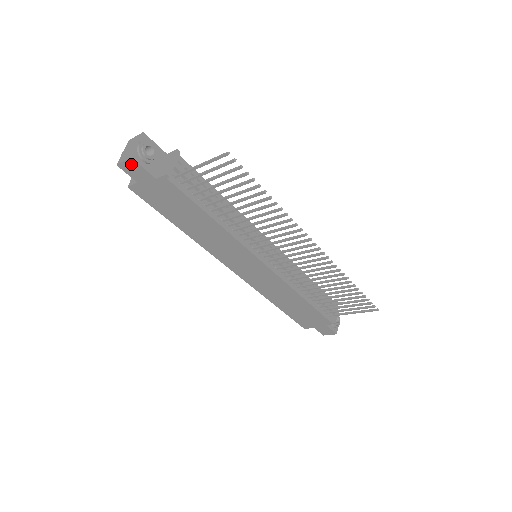
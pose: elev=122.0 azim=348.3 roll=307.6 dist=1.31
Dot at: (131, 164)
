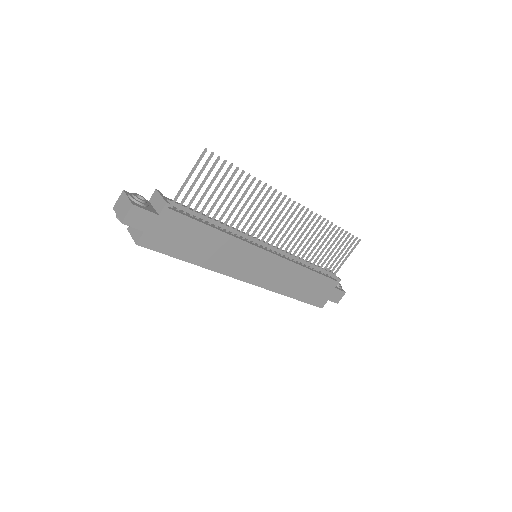
Dot at: (134, 213)
